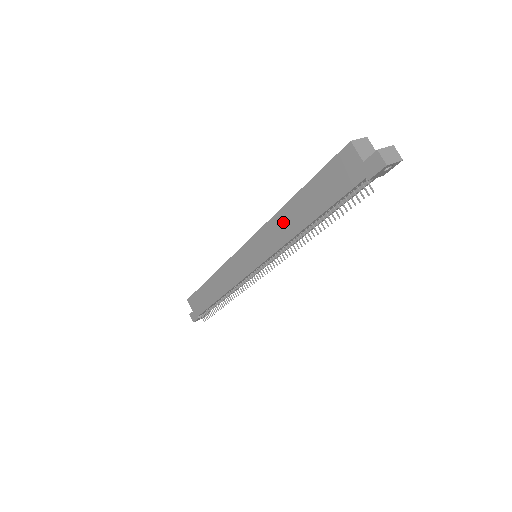
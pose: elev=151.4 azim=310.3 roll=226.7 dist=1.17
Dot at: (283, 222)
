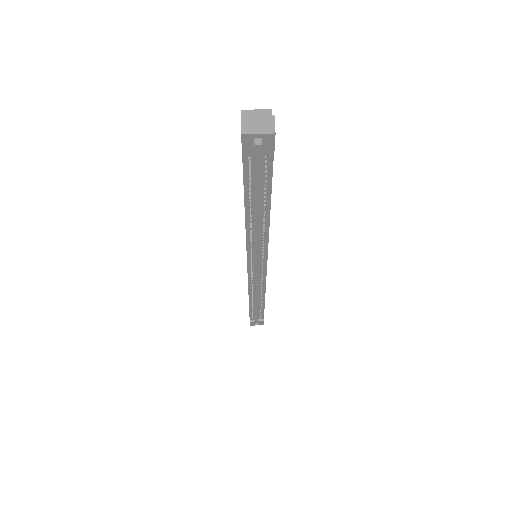
Dot at: occluded
